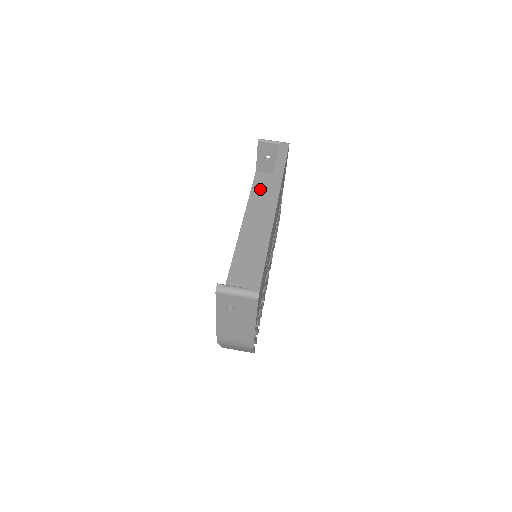
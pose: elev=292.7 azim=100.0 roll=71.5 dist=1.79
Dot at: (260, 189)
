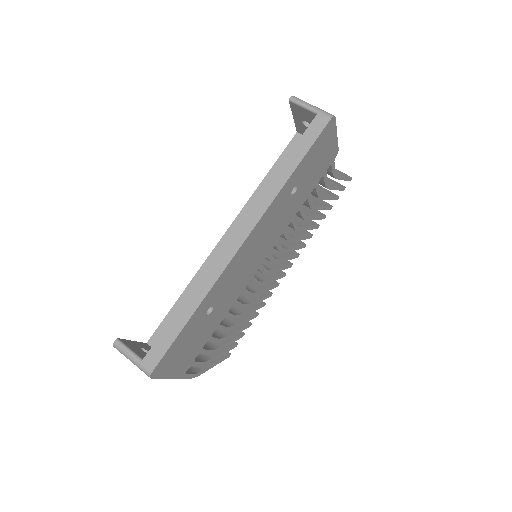
Dot at: occluded
